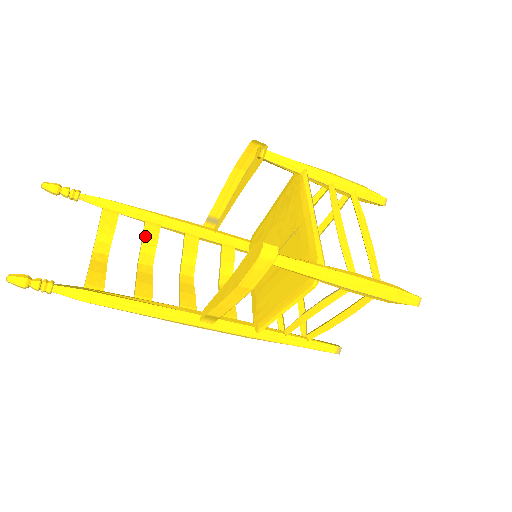
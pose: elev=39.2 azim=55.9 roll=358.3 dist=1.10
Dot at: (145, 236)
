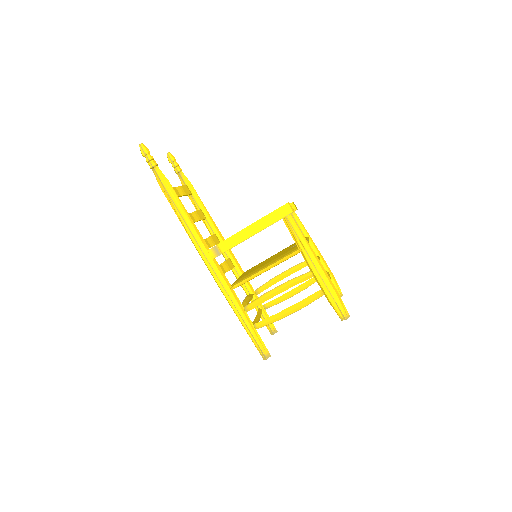
Dot at: (197, 212)
